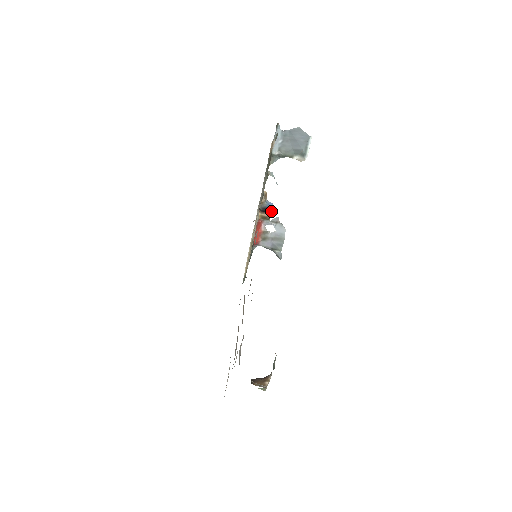
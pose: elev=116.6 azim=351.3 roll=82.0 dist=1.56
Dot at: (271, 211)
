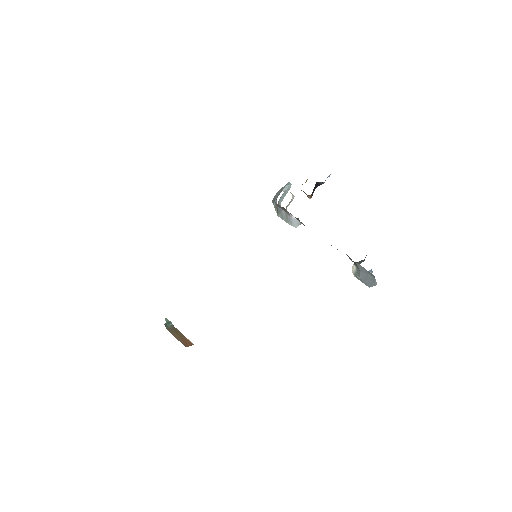
Dot at: (318, 185)
